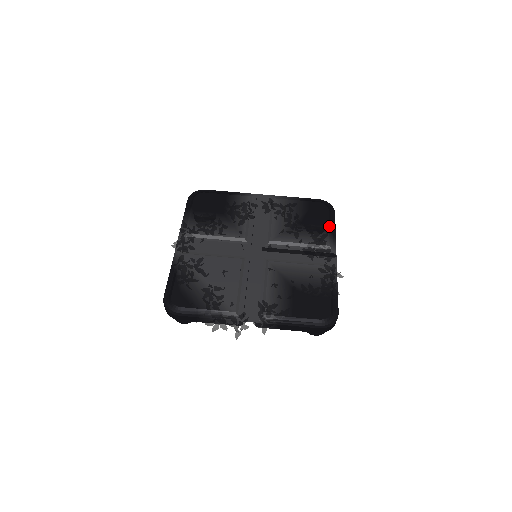
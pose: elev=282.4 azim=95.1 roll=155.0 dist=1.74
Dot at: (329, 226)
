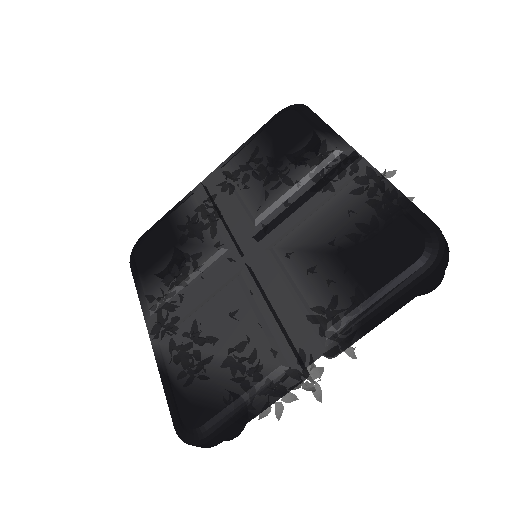
Dot at: (314, 128)
